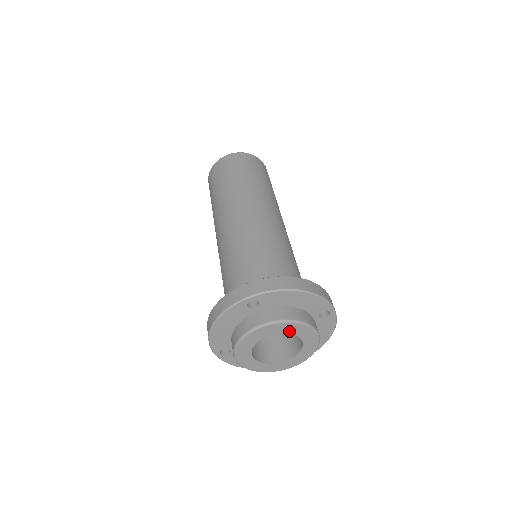
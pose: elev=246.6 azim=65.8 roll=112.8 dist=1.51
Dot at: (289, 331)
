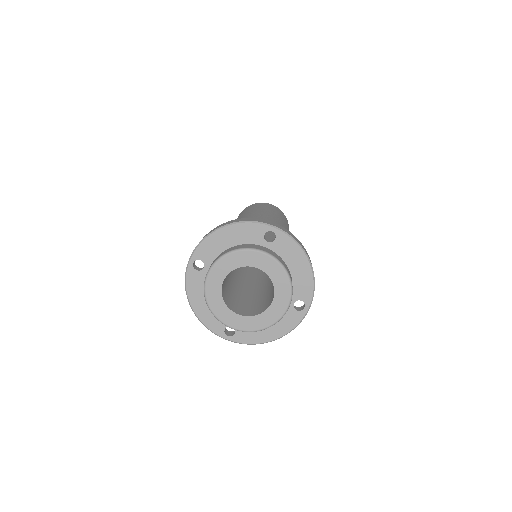
Dot at: (275, 280)
